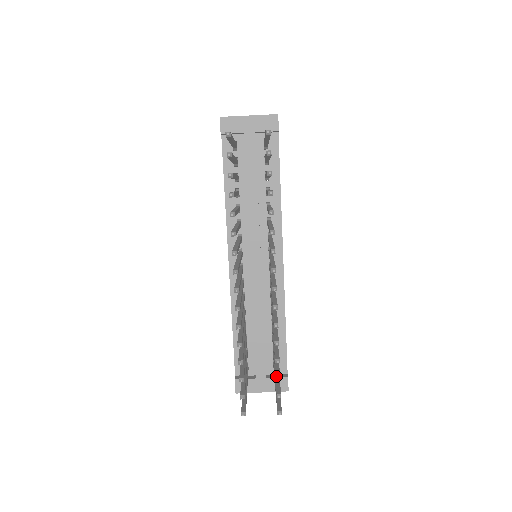
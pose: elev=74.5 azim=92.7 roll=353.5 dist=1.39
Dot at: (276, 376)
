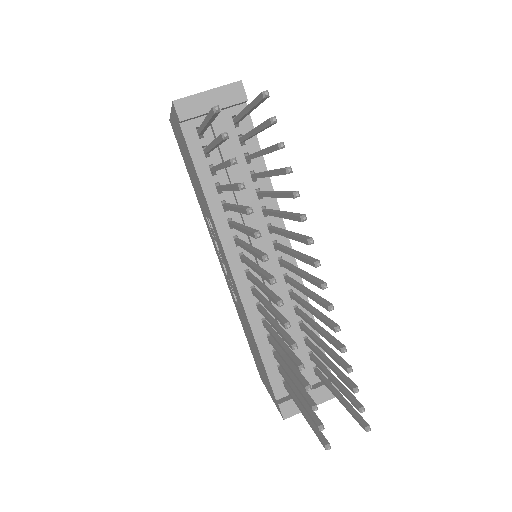
Dot at: (353, 388)
